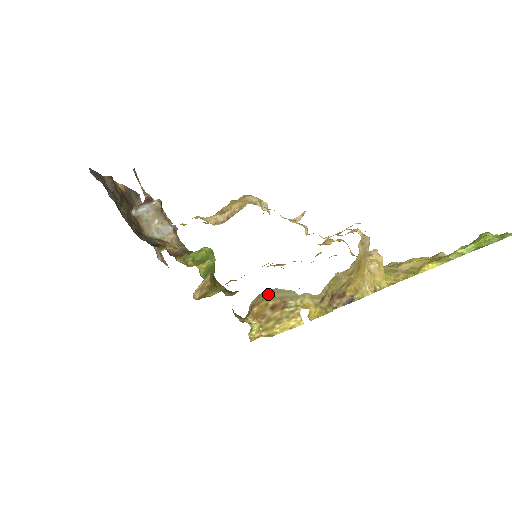
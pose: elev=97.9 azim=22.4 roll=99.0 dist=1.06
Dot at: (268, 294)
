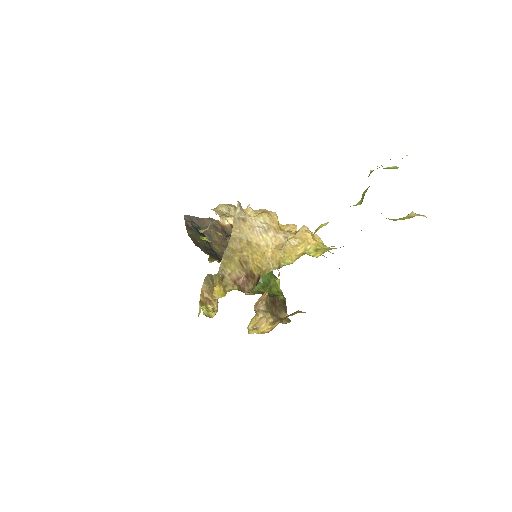
Dot at: (209, 280)
